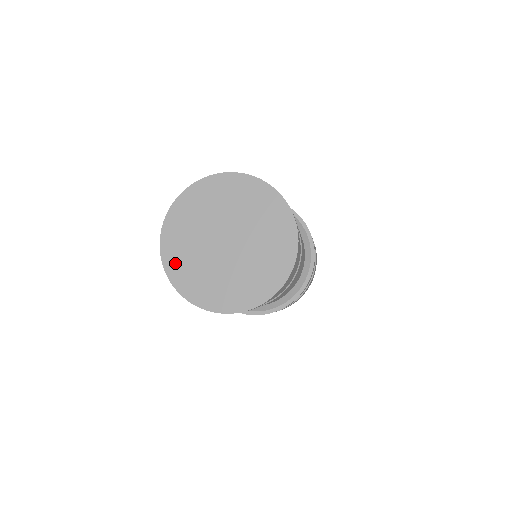
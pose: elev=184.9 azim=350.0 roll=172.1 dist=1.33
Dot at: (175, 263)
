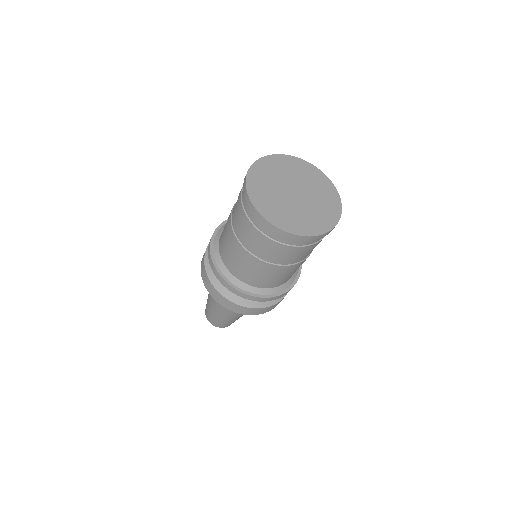
Dot at: (287, 224)
